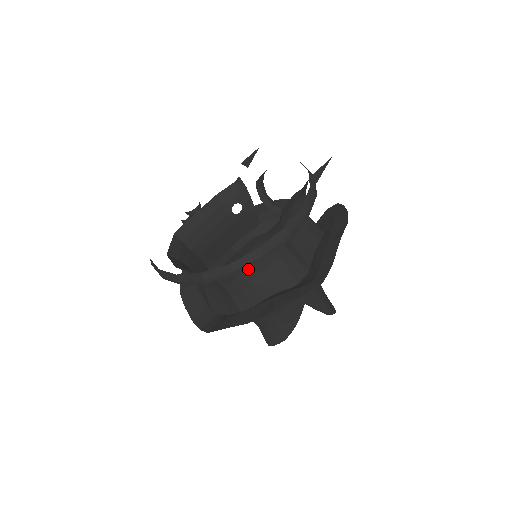
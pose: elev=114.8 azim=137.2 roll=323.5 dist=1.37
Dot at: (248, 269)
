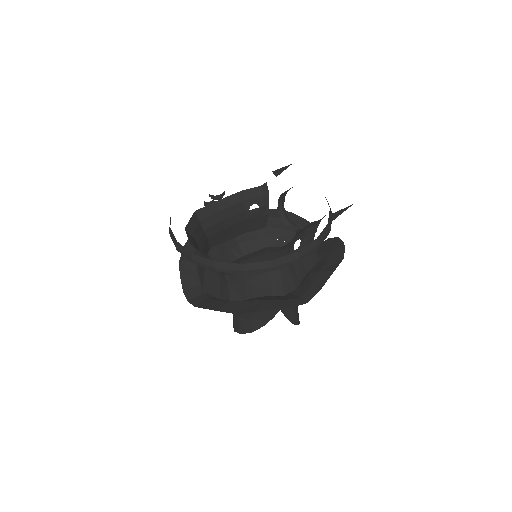
Dot at: occluded
